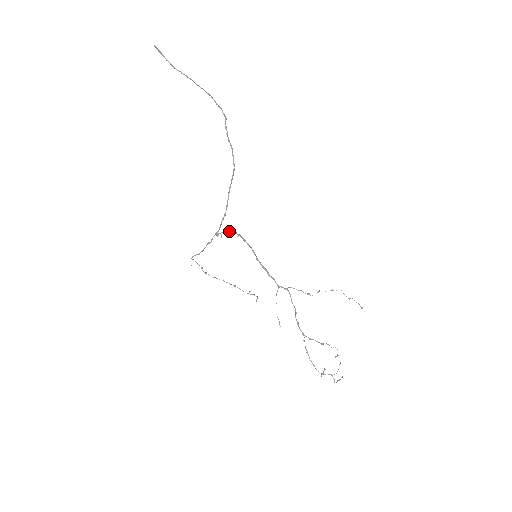
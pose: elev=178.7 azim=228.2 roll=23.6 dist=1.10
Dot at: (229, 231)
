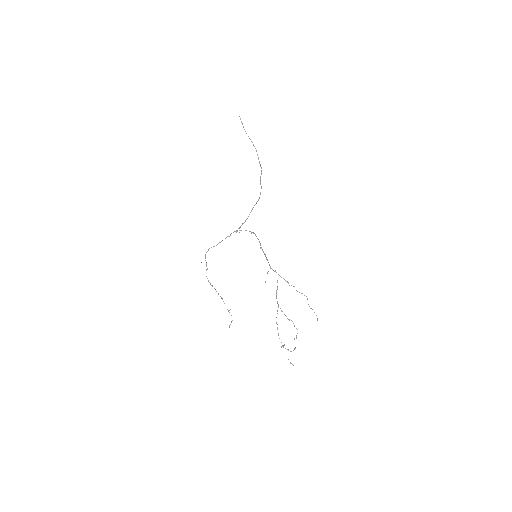
Dot at: (245, 230)
